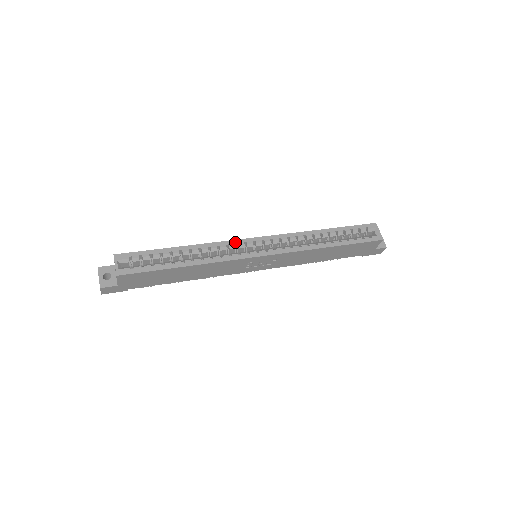
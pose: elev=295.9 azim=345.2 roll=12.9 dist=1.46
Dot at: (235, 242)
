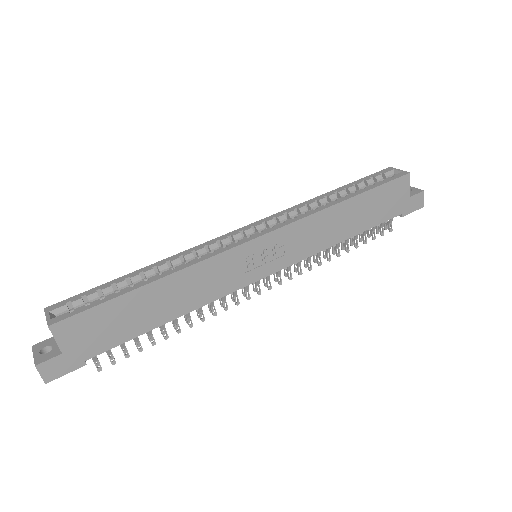
Dot at: (215, 240)
